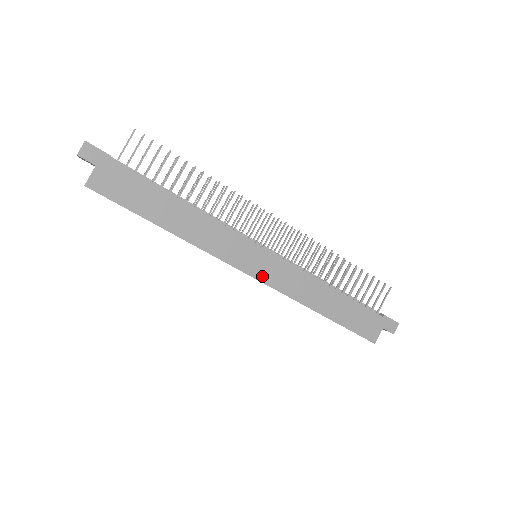
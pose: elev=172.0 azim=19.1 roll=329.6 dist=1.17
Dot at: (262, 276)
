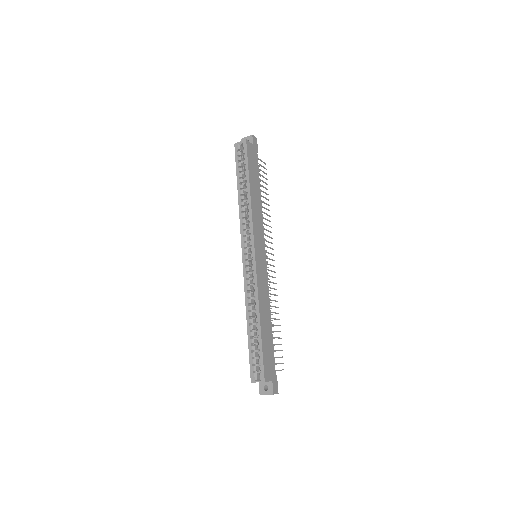
Dot at: (257, 261)
